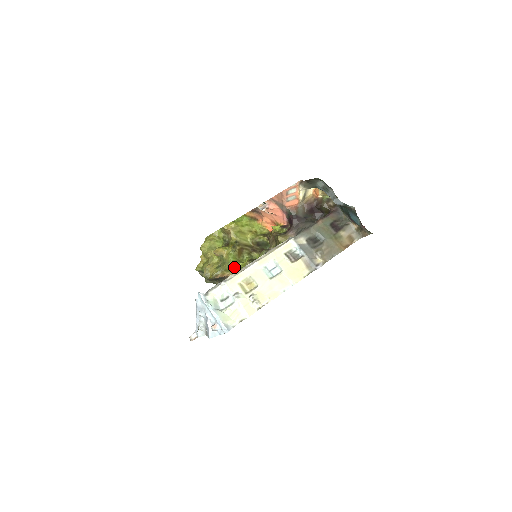
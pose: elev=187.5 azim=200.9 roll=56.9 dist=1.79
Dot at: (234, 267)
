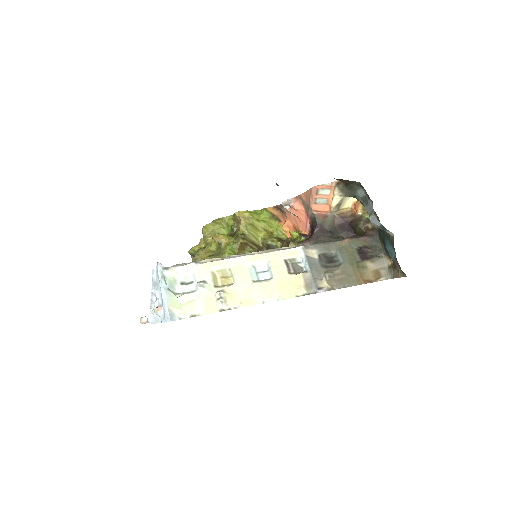
Dot at: occluded
